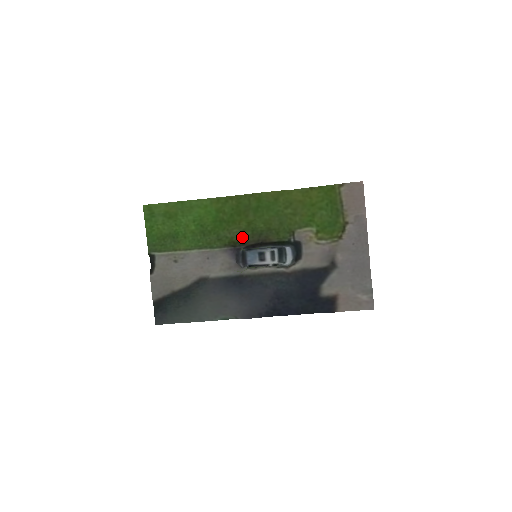
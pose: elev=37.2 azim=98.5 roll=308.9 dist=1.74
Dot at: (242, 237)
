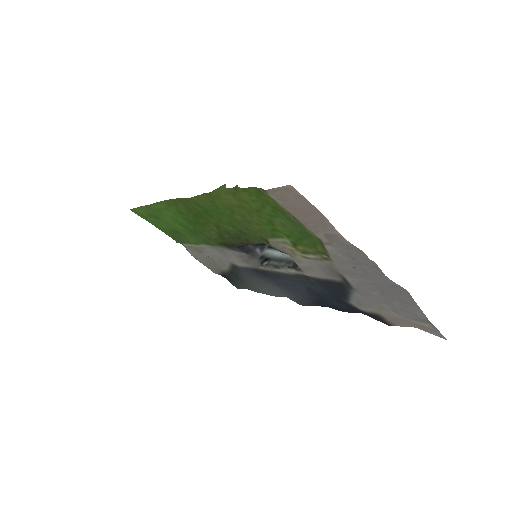
Dot at: (224, 240)
